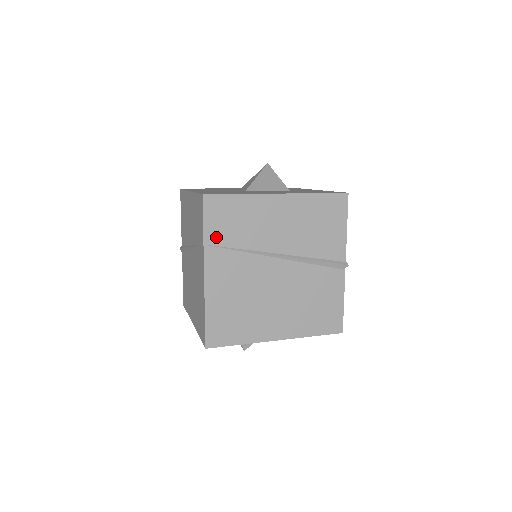
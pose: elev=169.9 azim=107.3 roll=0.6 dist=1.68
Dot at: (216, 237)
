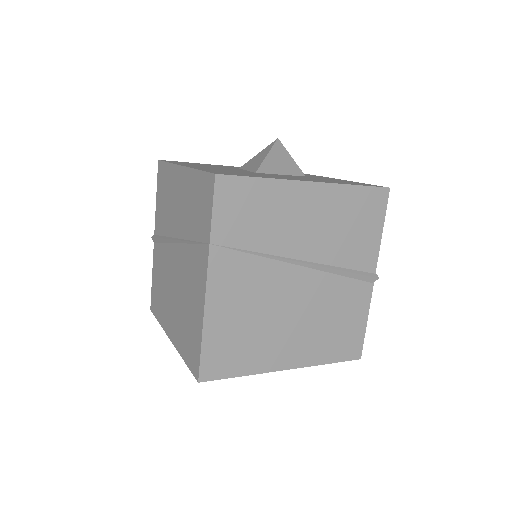
Dot at: (227, 234)
